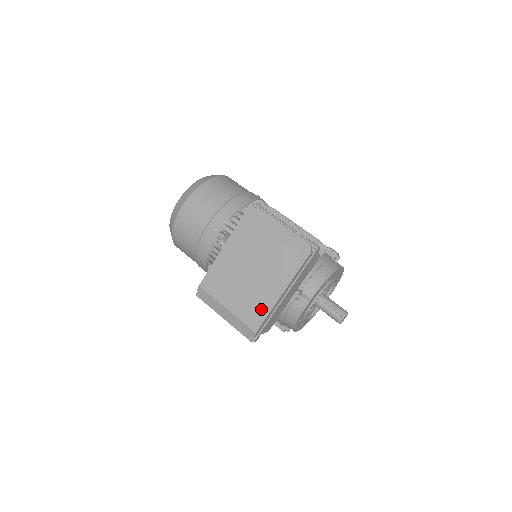
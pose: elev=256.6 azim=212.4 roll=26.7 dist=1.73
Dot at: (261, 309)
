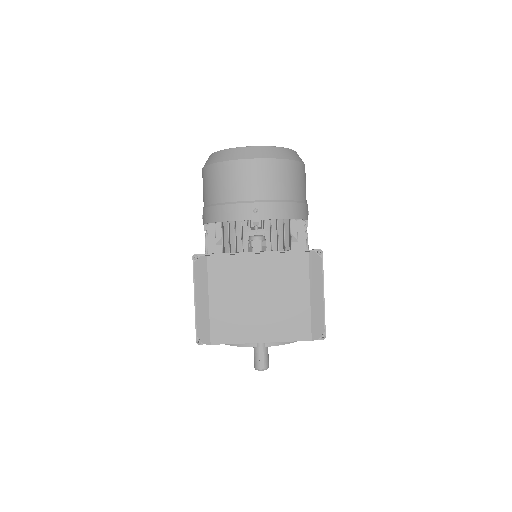
Dot at: (236, 333)
